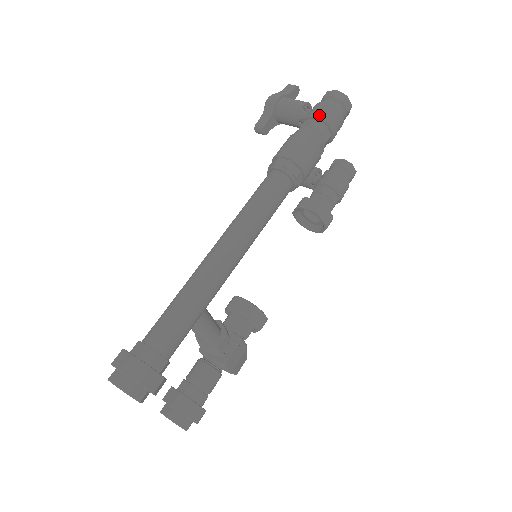
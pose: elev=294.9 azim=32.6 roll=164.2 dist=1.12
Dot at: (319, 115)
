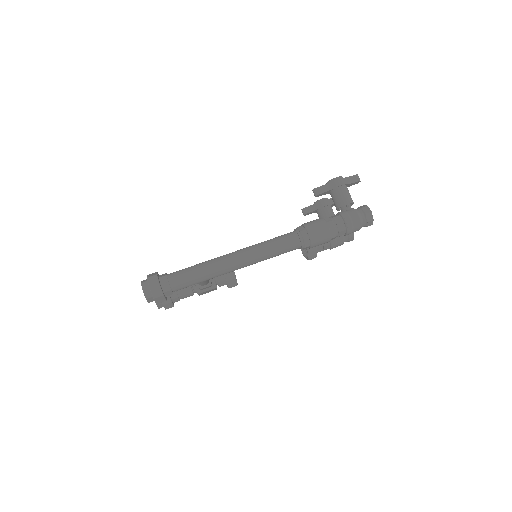
Dot at: (347, 222)
